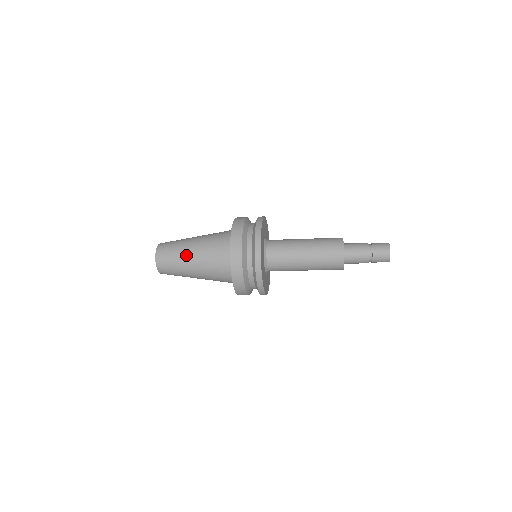
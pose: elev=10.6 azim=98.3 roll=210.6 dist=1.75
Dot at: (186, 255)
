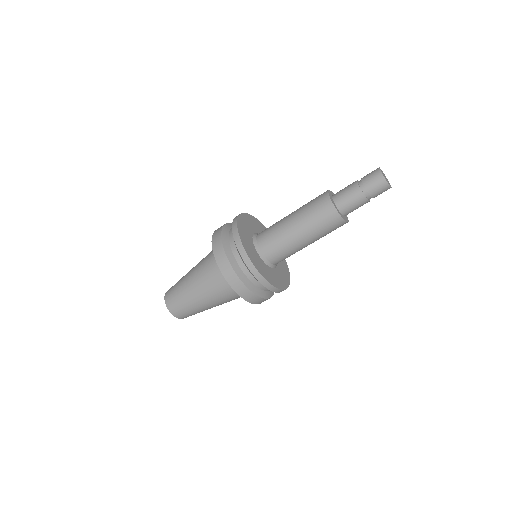
Dot at: (190, 294)
